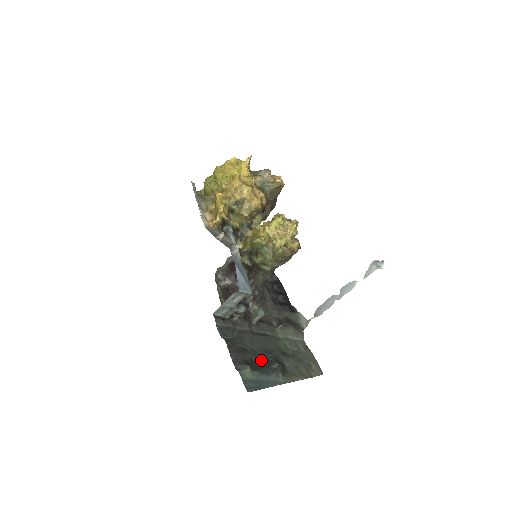
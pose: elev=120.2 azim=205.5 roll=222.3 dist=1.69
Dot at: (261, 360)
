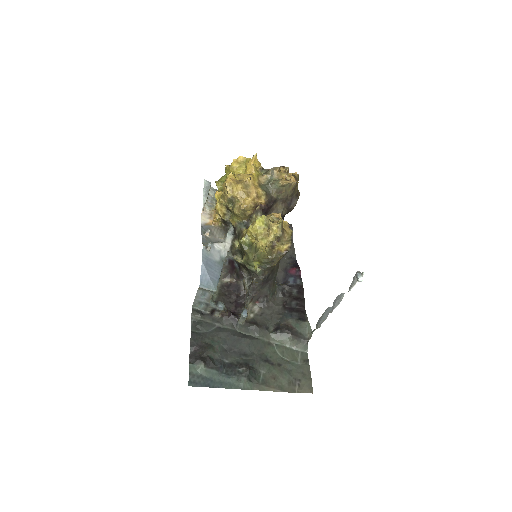
Dot at: (229, 360)
